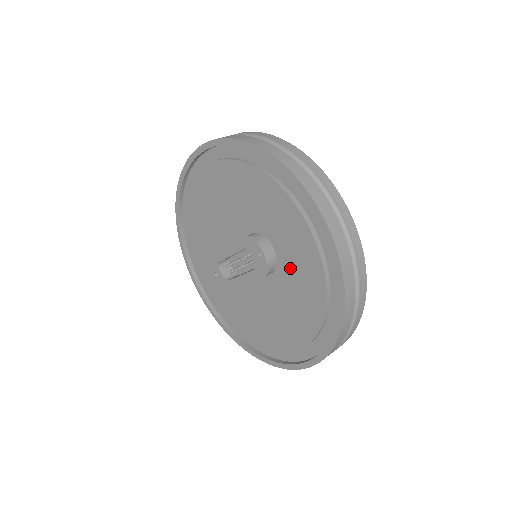
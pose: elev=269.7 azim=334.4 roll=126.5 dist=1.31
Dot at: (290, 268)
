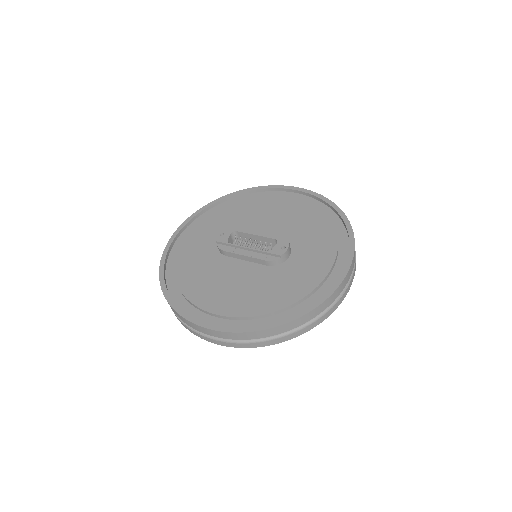
Dot at: (289, 272)
